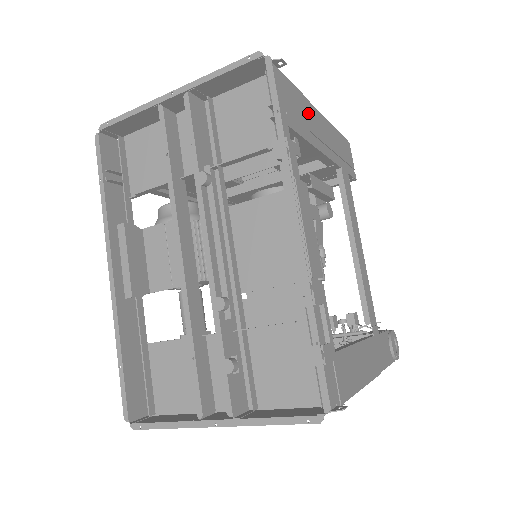
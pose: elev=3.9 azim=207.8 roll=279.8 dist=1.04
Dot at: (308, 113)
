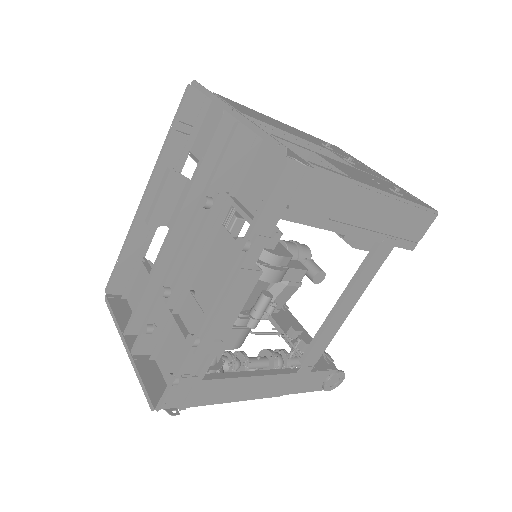
Dot at: (347, 198)
